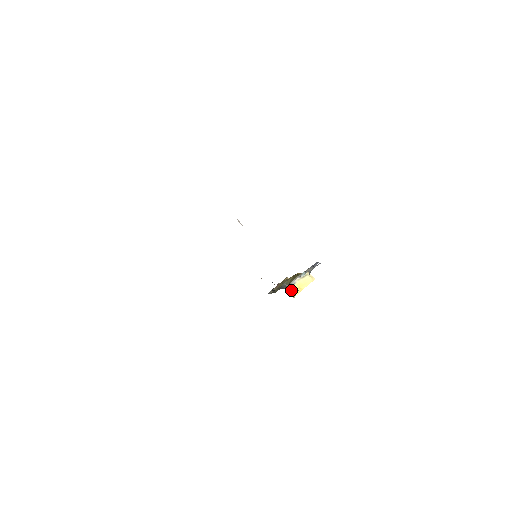
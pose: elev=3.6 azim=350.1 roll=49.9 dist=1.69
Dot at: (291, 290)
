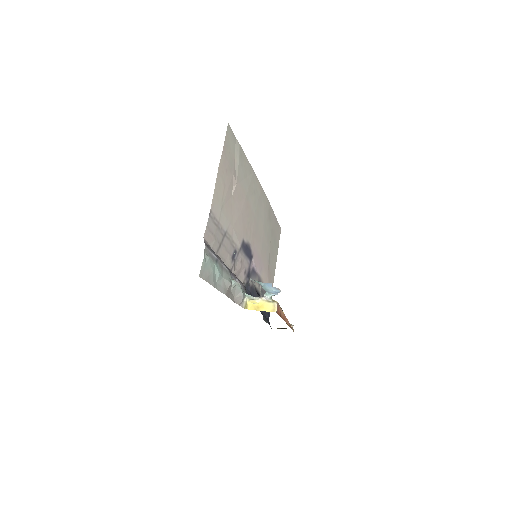
Dot at: (251, 302)
